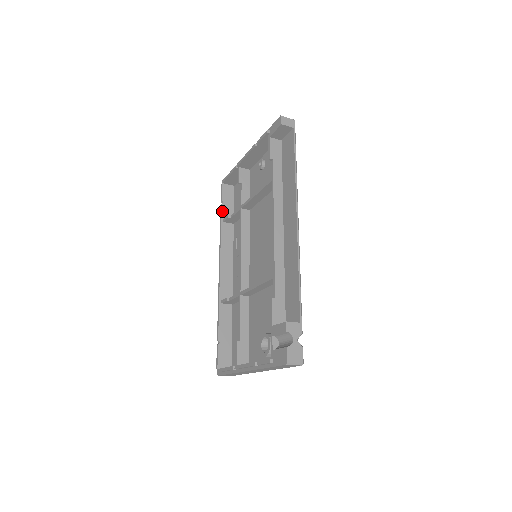
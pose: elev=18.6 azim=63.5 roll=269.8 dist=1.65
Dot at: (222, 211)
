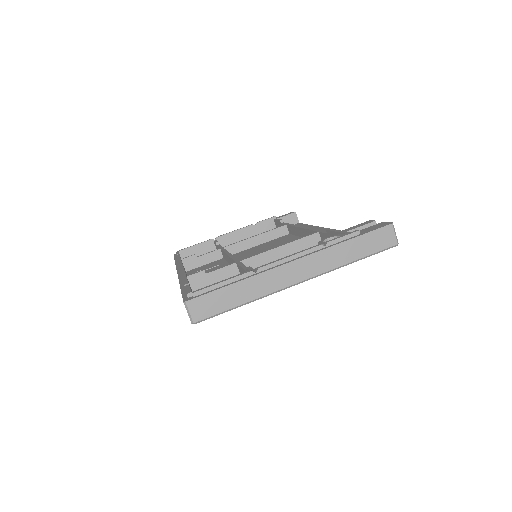
Dot at: occluded
